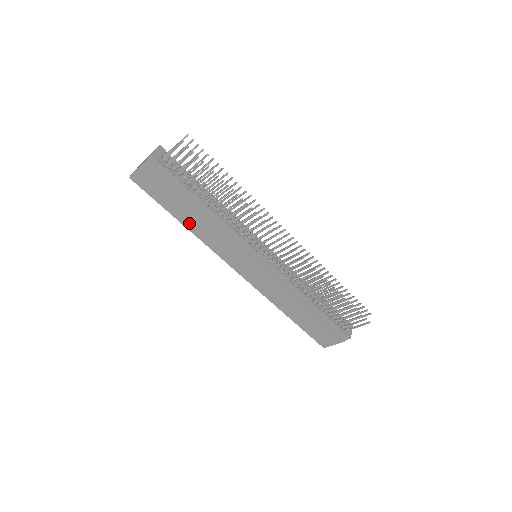
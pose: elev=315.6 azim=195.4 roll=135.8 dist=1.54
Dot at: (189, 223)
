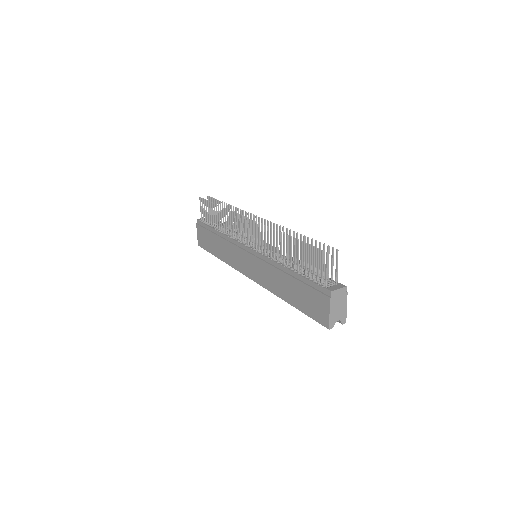
Dot at: (220, 254)
